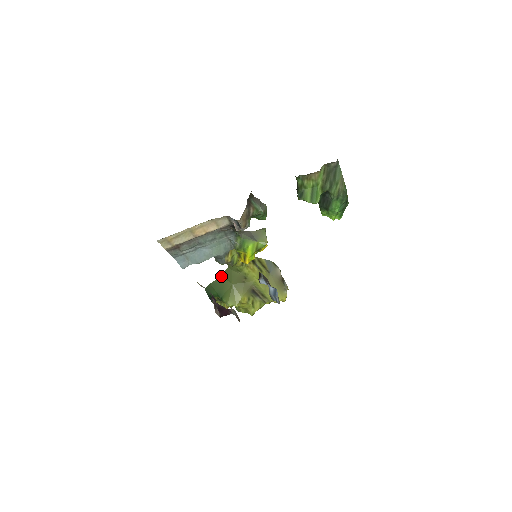
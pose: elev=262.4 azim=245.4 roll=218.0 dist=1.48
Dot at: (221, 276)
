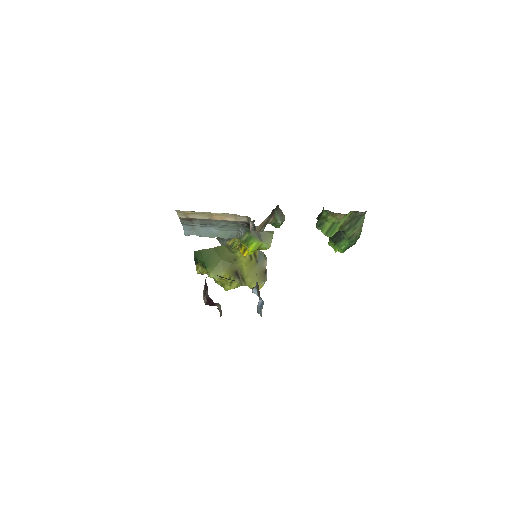
Dot at: (214, 248)
